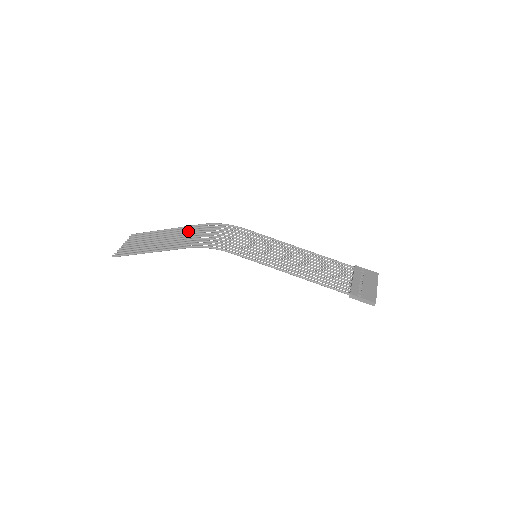
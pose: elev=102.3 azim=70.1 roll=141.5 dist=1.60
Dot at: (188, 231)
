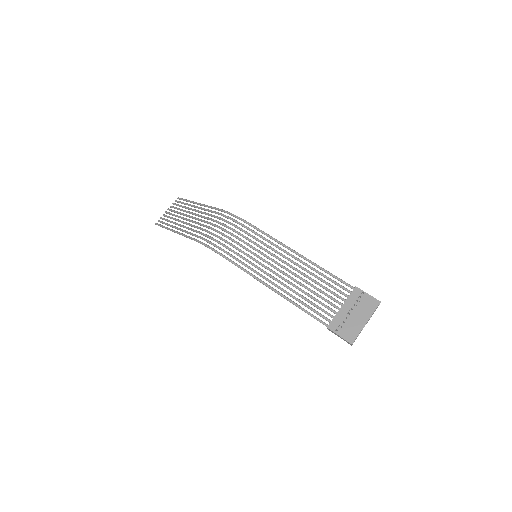
Dot at: (206, 214)
